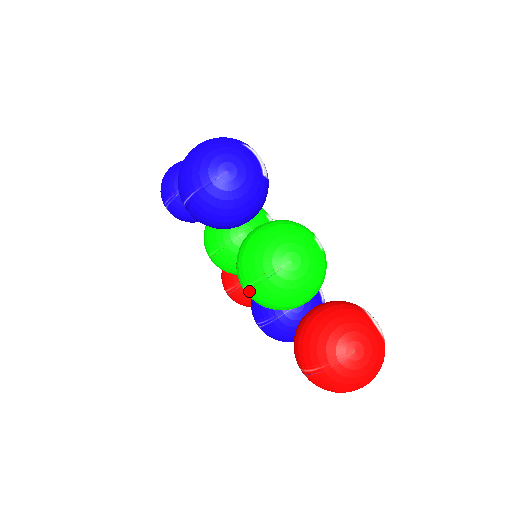
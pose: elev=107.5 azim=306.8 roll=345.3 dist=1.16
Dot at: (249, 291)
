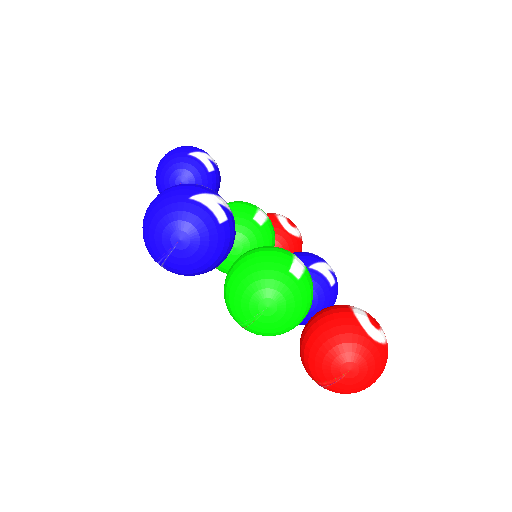
Dot at: (242, 327)
